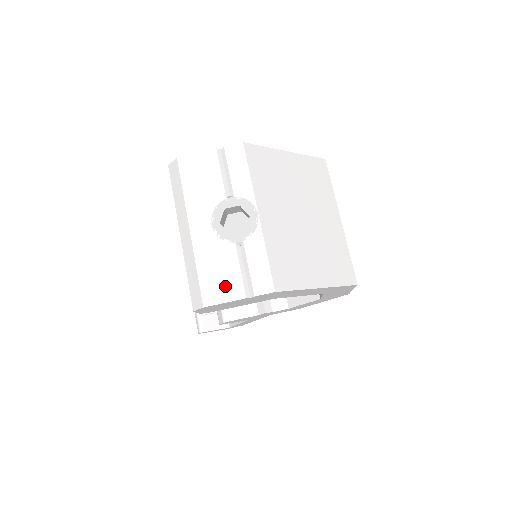
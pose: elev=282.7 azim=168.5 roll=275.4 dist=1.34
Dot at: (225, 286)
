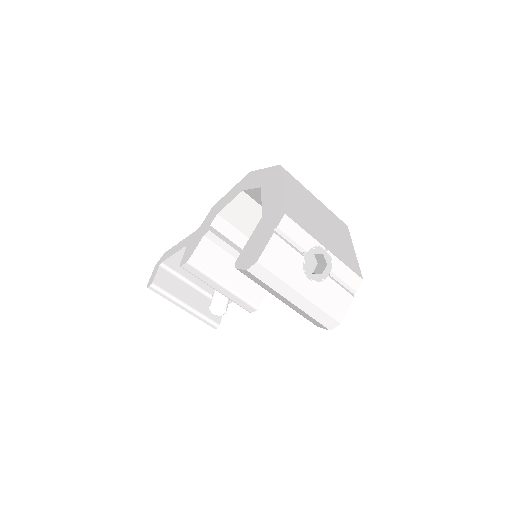
Dot at: (341, 303)
